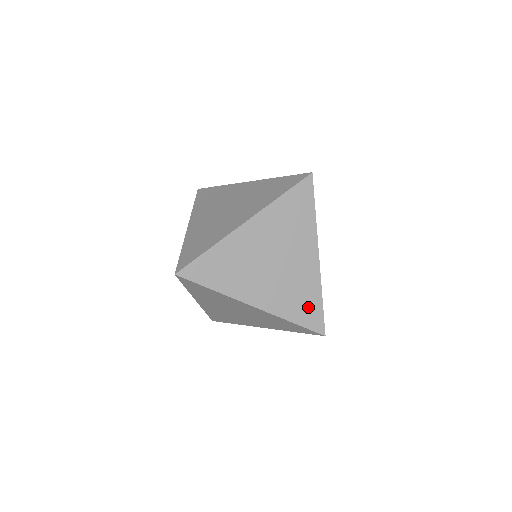
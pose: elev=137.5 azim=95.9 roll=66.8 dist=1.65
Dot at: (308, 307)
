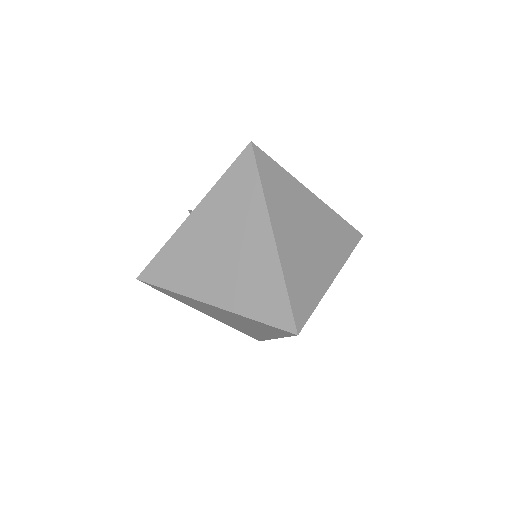
Dot at: (251, 334)
